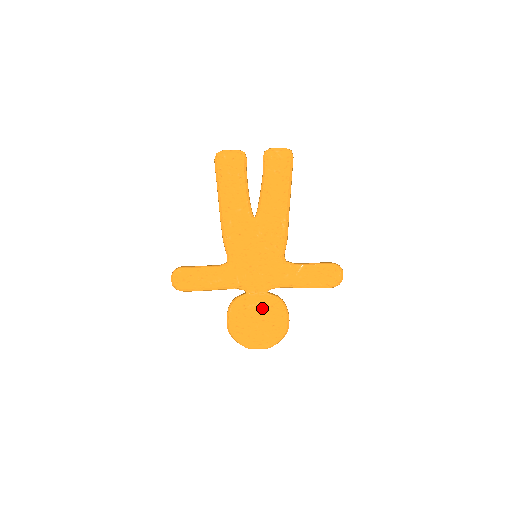
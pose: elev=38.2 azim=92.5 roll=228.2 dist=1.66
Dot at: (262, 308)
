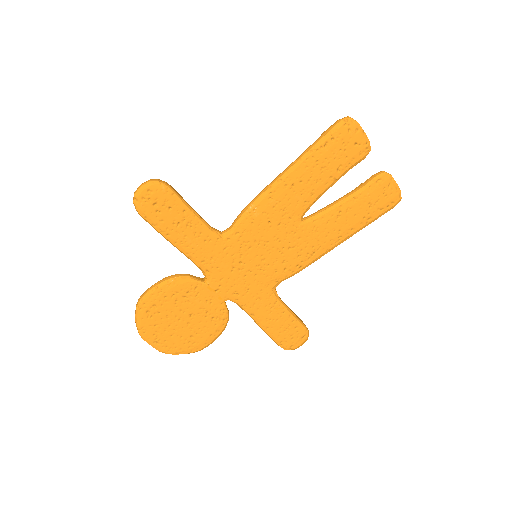
Dot at: (203, 311)
